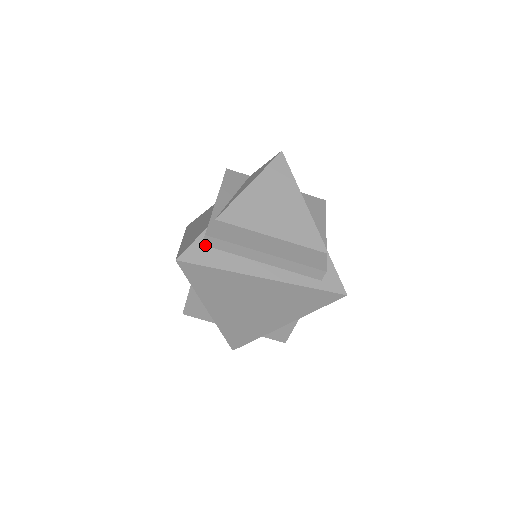
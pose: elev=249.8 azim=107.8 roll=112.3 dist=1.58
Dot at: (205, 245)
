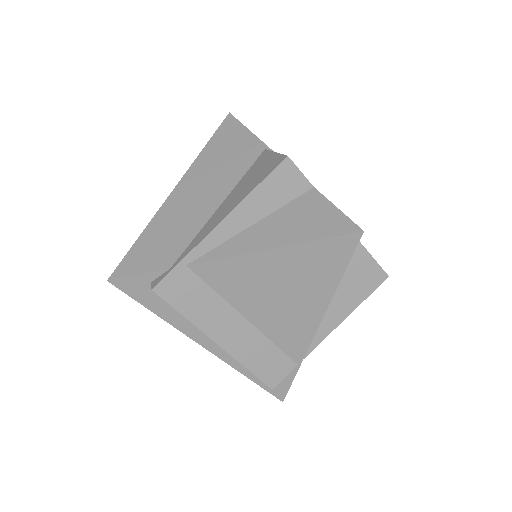
Dot at: occluded
